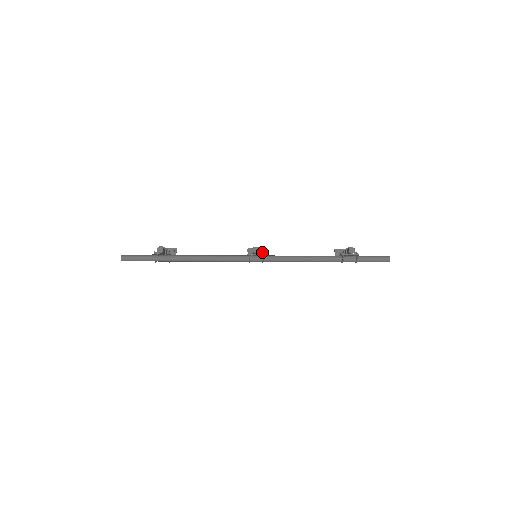
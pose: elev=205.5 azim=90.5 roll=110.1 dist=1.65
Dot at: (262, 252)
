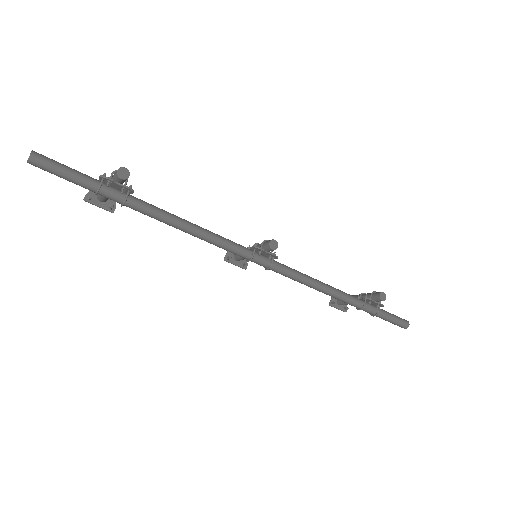
Dot at: (274, 252)
